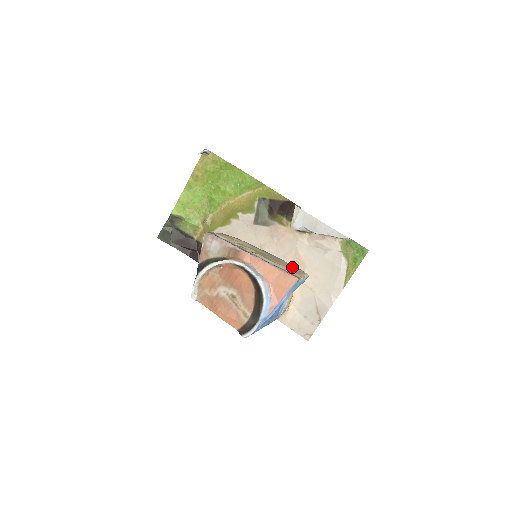
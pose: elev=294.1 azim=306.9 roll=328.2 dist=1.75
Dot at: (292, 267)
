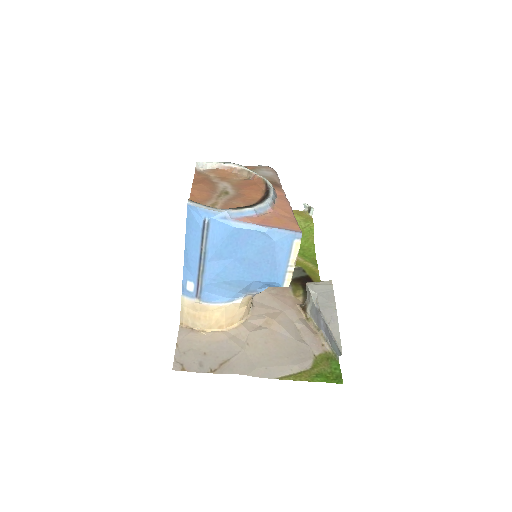
Dot at: occluded
